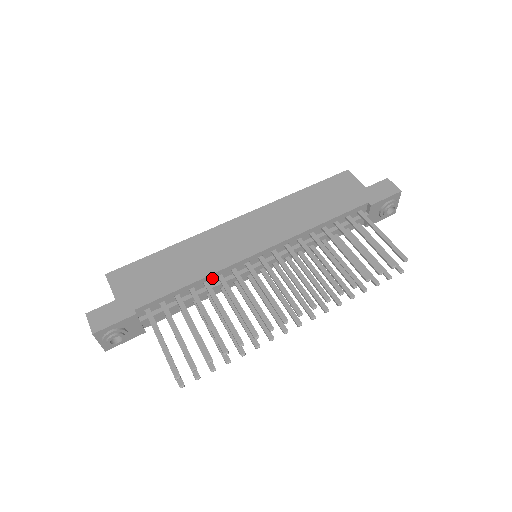
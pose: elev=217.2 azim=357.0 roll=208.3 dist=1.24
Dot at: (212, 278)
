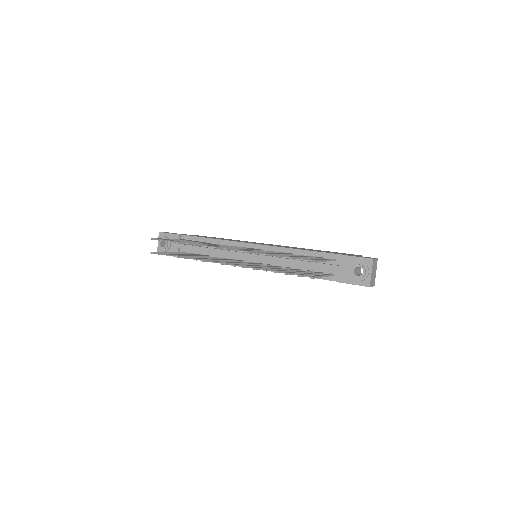
Dot at: (222, 244)
